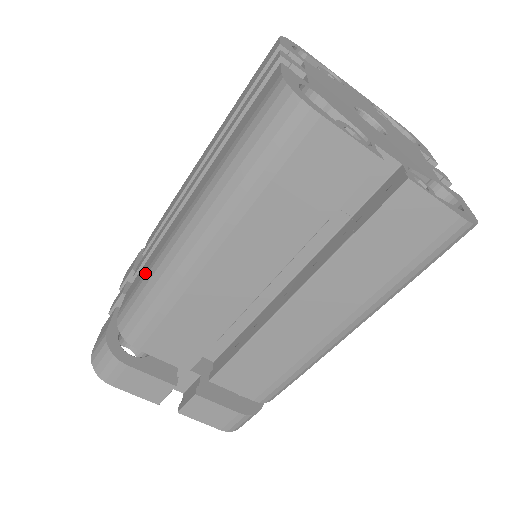
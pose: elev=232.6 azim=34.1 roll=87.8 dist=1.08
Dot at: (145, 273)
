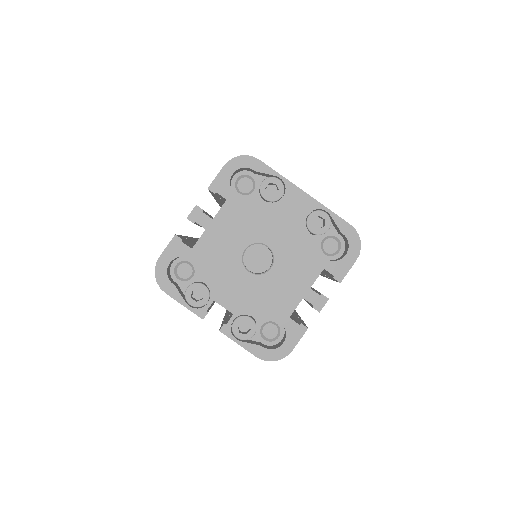
Dot at: occluded
